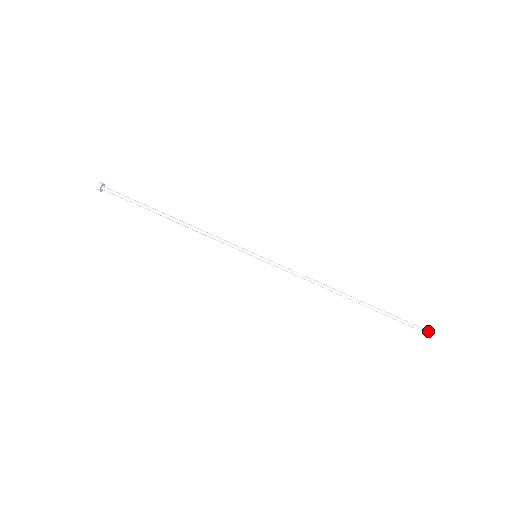
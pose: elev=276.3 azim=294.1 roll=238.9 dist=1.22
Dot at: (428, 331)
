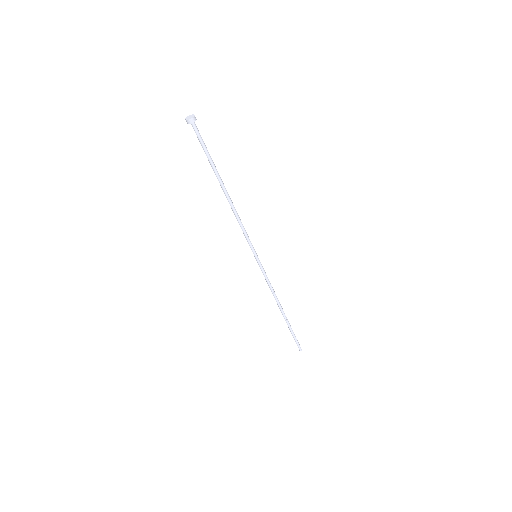
Dot at: occluded
